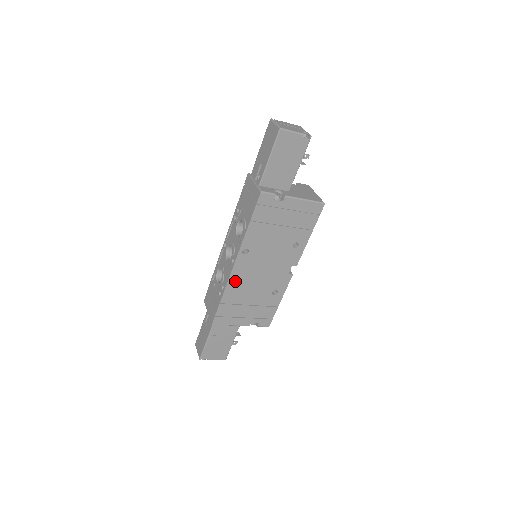
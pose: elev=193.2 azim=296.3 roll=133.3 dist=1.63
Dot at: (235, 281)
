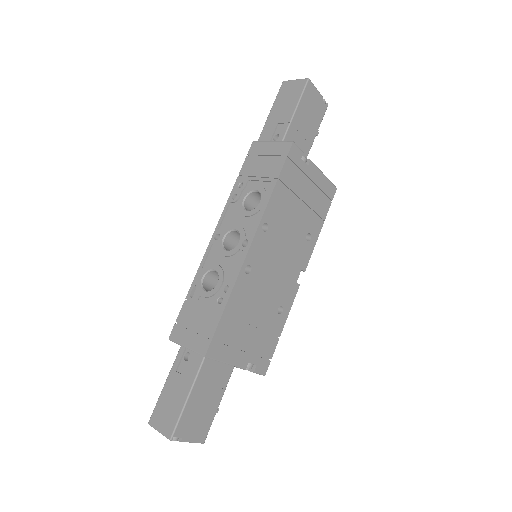
Dot at: (246, 276)
